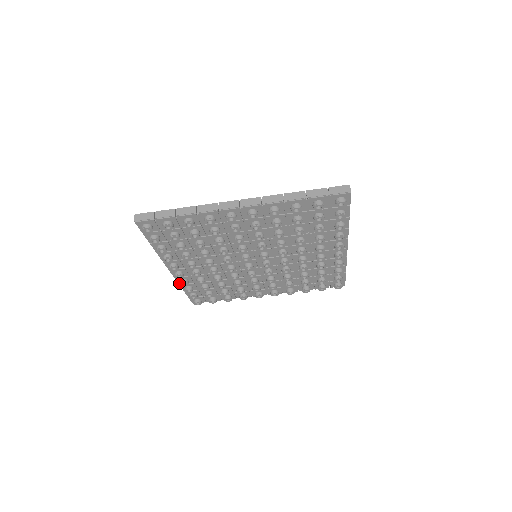
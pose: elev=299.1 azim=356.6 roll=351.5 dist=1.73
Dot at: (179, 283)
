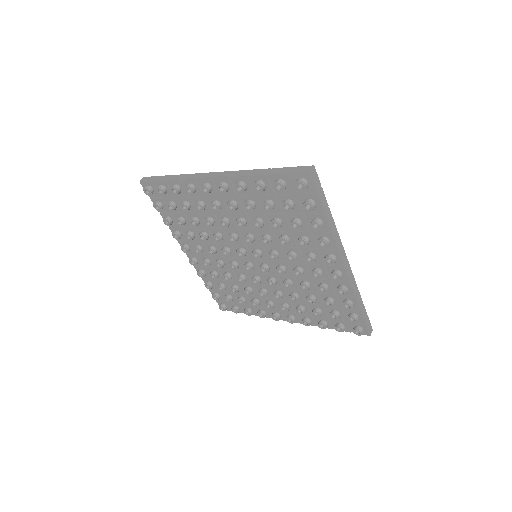
Dot at: occluded
